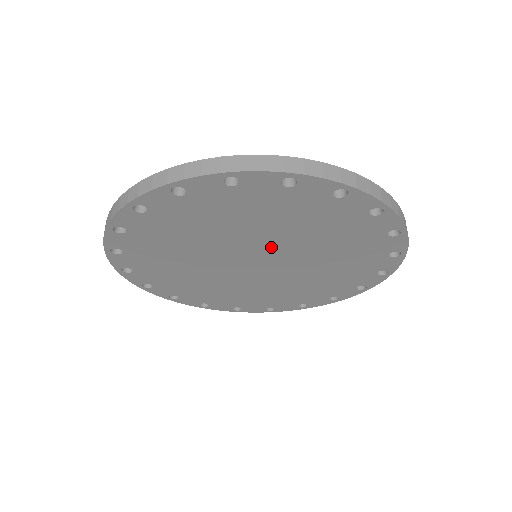
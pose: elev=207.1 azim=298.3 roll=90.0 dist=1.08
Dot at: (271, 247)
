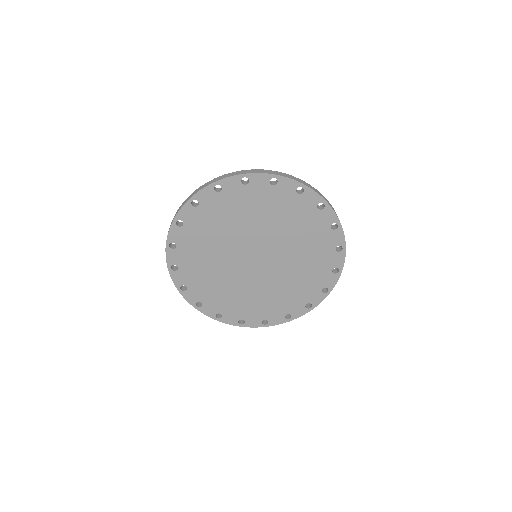
Dot at: (277, 254)
